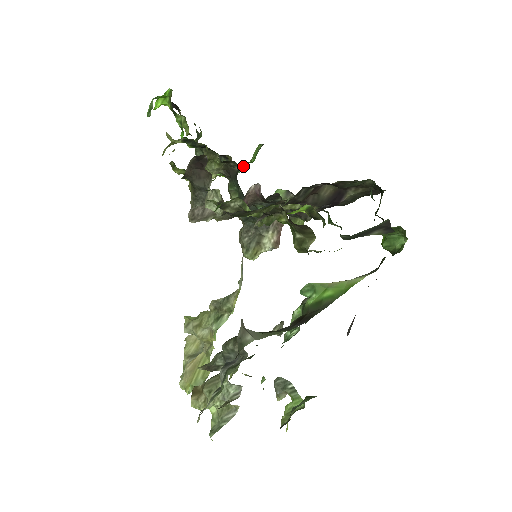
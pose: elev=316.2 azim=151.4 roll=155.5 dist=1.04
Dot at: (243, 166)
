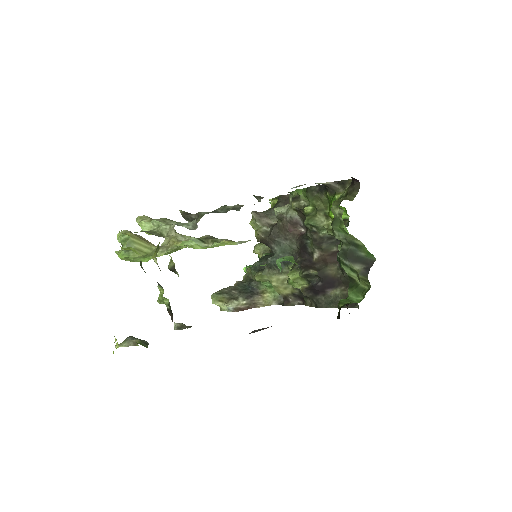
Dot at: occluded
